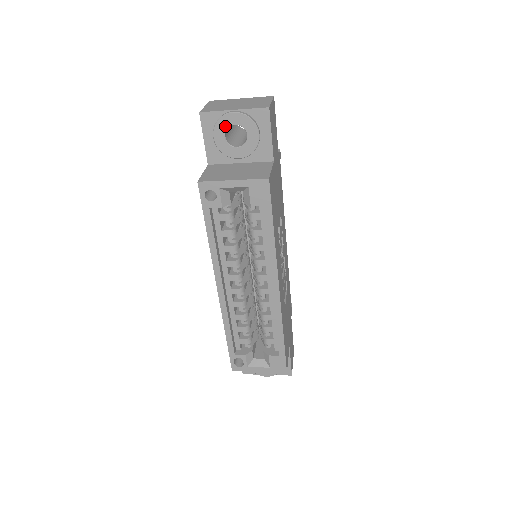
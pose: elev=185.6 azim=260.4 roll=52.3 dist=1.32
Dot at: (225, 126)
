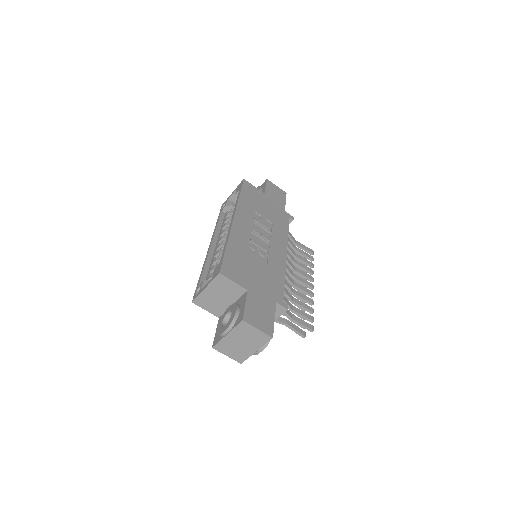
Dot at: occluded
